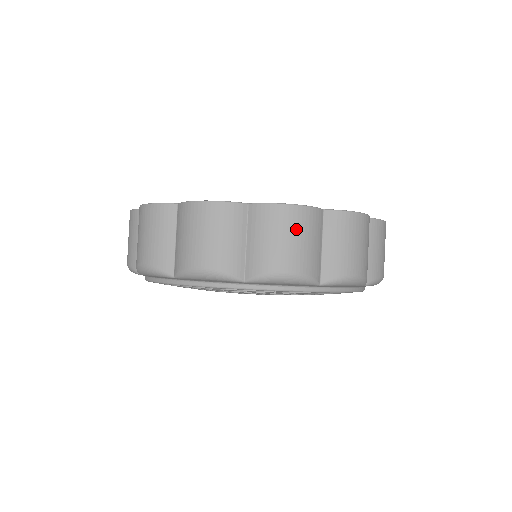
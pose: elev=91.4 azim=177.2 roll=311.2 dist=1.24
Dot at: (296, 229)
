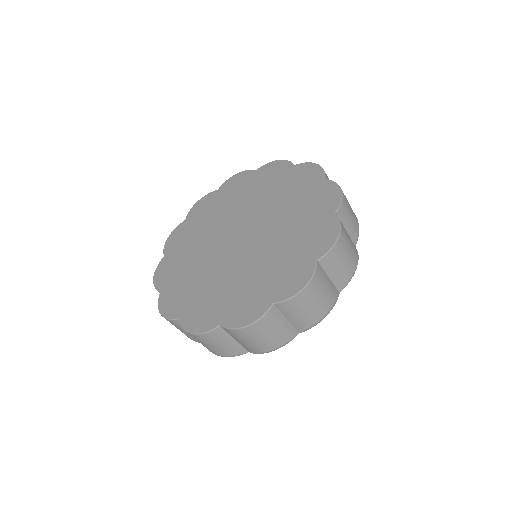
Dot at: (315, 296)
